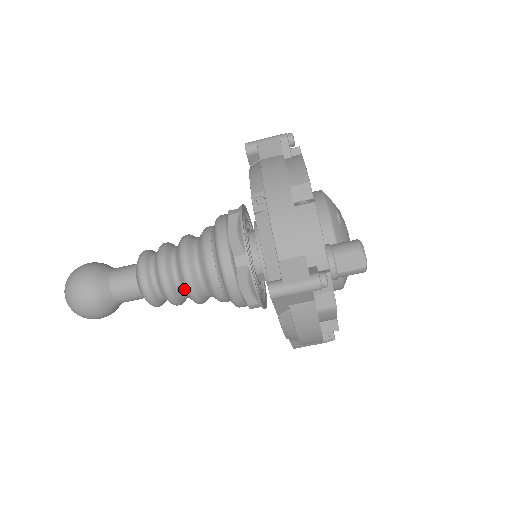
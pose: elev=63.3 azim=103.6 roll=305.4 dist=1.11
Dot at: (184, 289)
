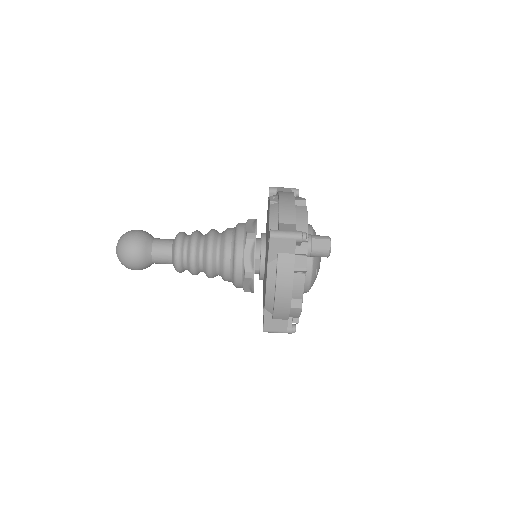
Dot at: (204, 254)
